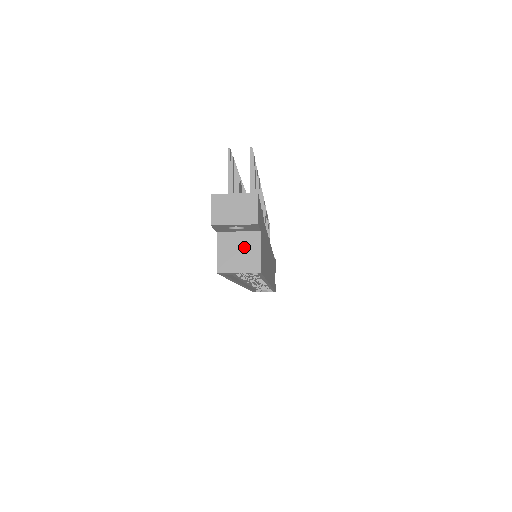
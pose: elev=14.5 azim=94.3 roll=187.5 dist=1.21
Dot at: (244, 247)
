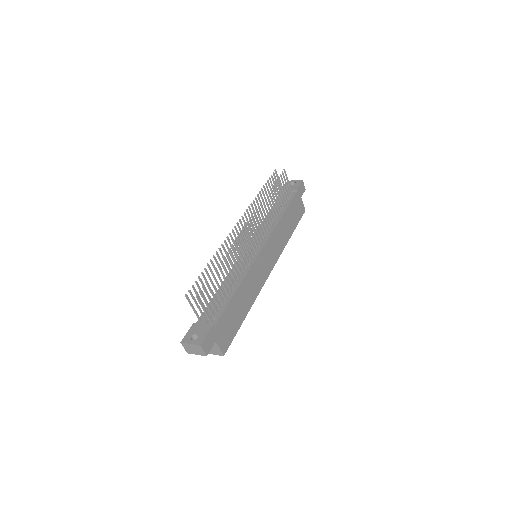
Dot at: occluded
